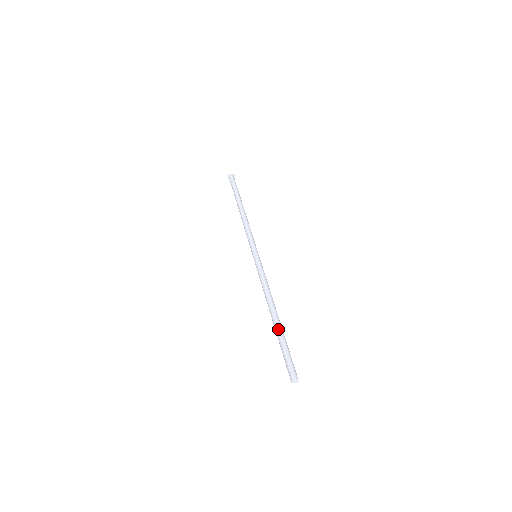
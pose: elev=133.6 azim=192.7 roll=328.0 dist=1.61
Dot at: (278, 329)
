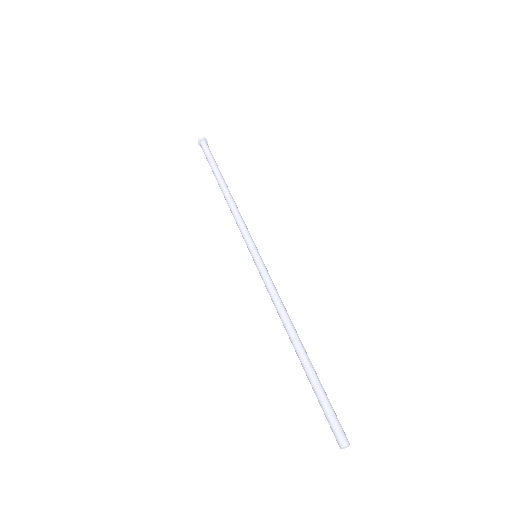
Dot at: (309, 367)
